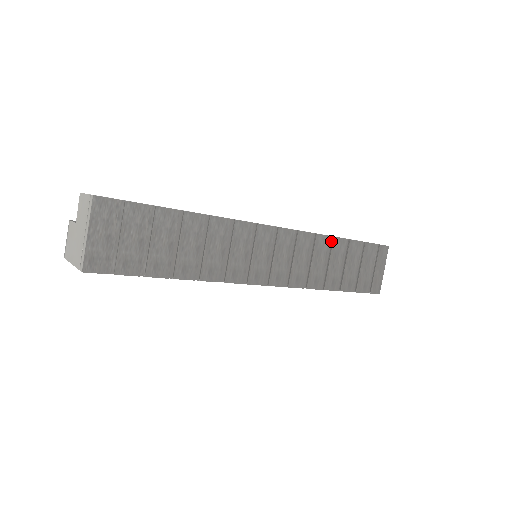
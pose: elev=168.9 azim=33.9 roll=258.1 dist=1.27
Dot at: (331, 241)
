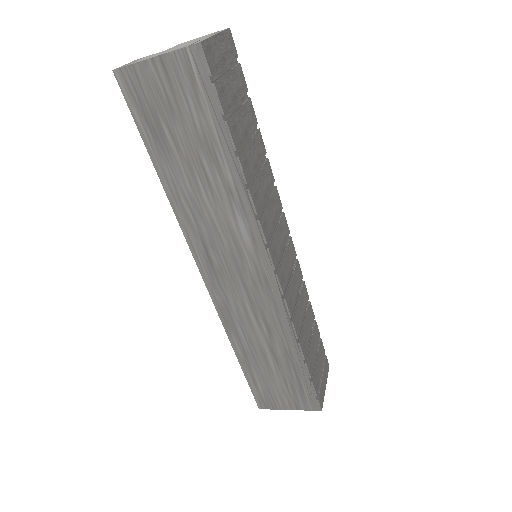
Dot at: (307, 303)
